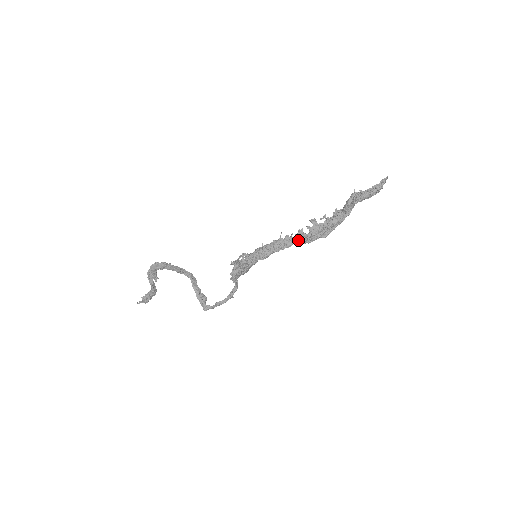
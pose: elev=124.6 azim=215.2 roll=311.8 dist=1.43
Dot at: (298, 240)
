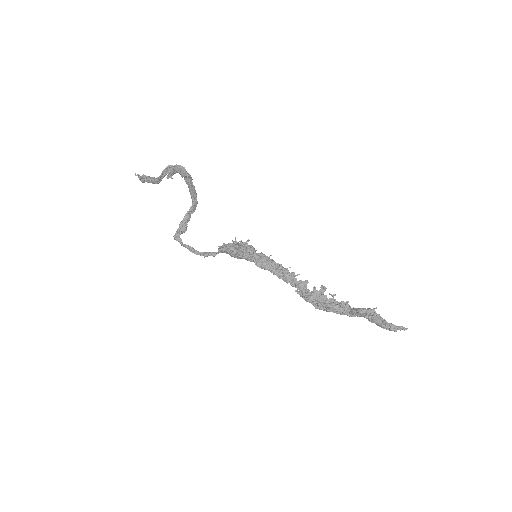
Dot at: (297, 285)
